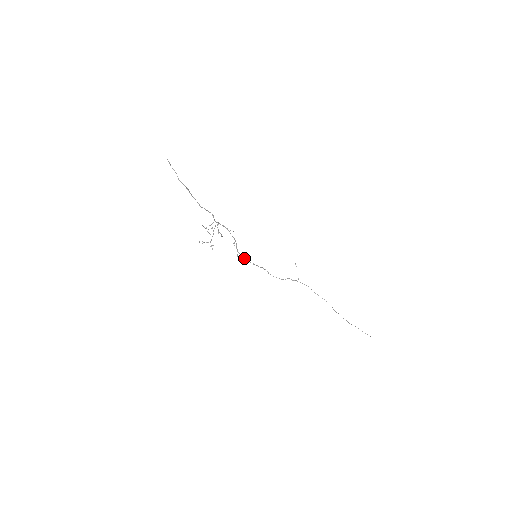
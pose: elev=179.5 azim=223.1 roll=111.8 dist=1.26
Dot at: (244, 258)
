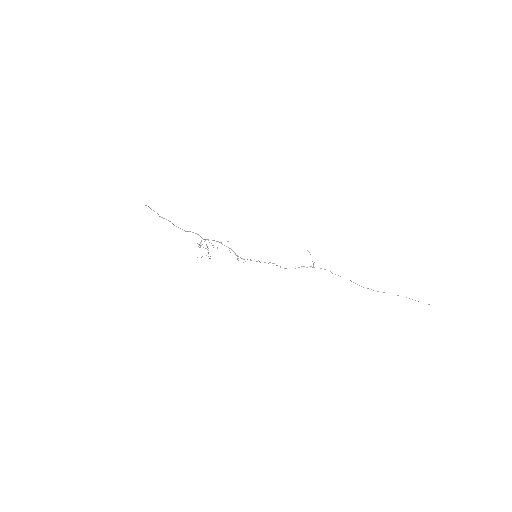
Dot at: (247, 259)
